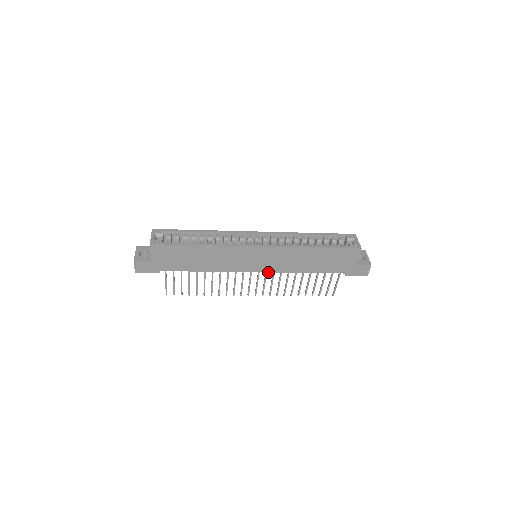
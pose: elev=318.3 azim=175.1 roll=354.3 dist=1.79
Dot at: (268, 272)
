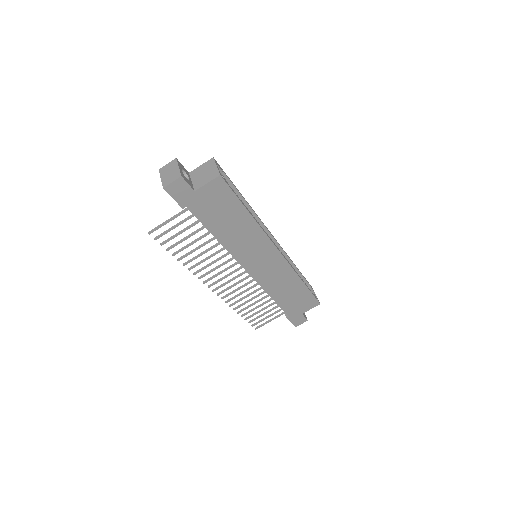
Dot at: (253, 278)
